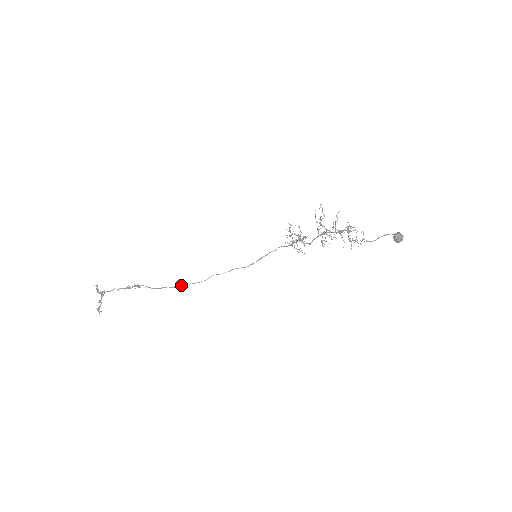
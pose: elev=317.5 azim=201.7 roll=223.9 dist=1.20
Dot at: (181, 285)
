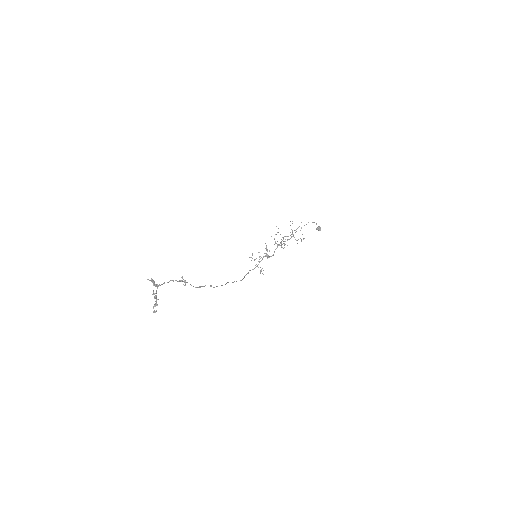
Dot at: occluded
